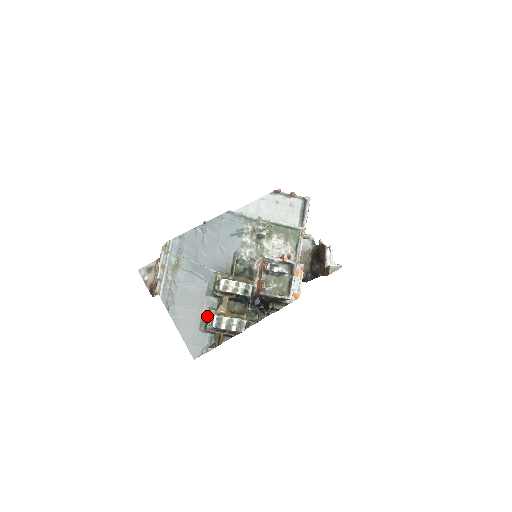
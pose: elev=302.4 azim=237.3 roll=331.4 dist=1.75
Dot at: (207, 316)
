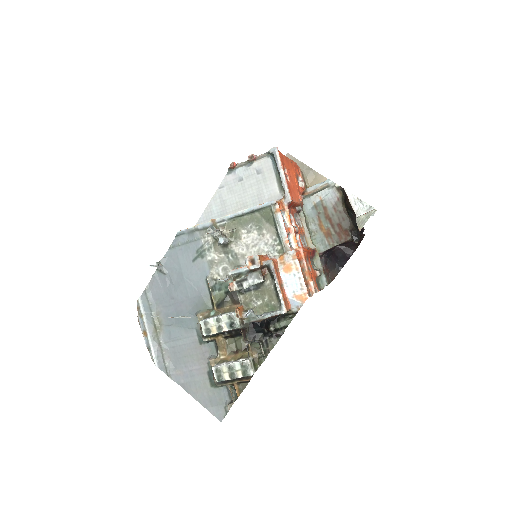
Dot at: (211, 368)
